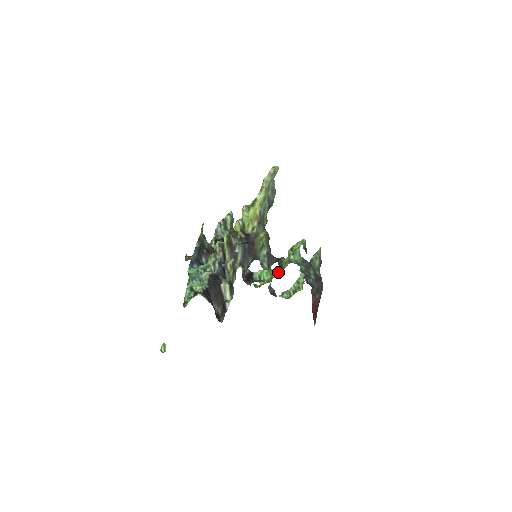
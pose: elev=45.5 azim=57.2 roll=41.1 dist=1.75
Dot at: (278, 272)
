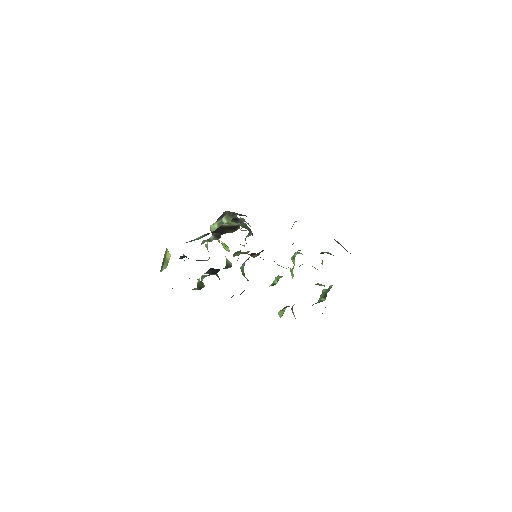
Dot at: (292, 276)
